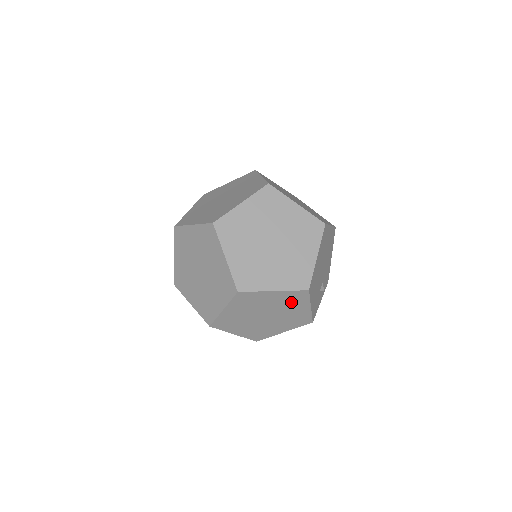
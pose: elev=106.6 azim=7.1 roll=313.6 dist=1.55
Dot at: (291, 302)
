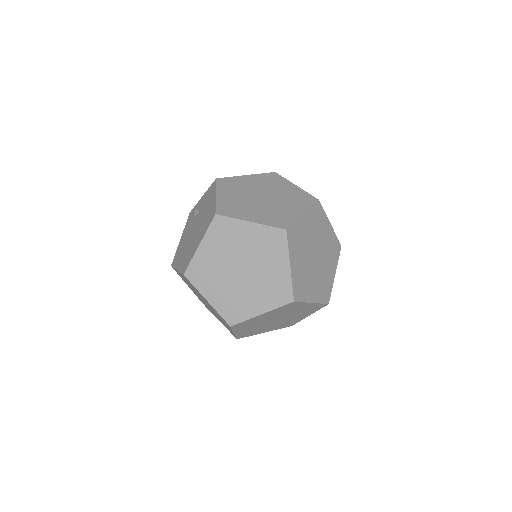
Dot at: (331, 252)
